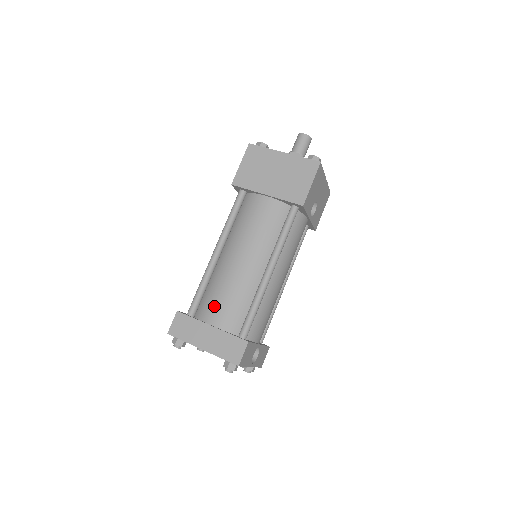
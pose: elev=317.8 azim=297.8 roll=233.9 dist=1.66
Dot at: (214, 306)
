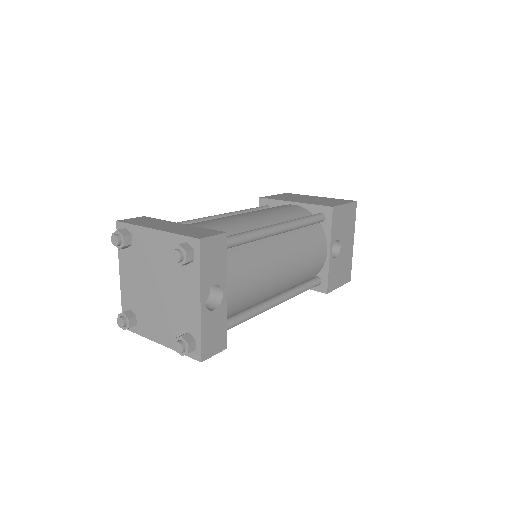
Dot at: (194, 223)
